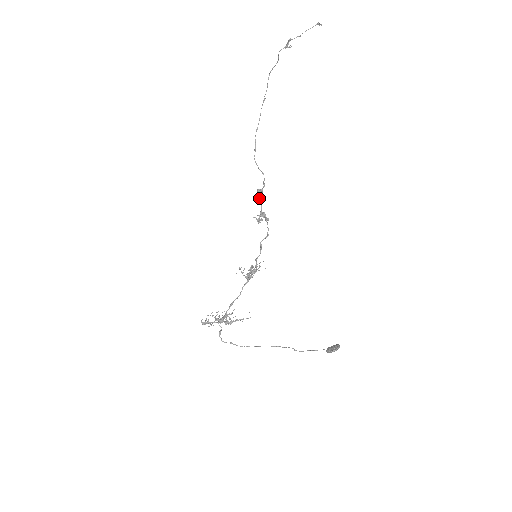
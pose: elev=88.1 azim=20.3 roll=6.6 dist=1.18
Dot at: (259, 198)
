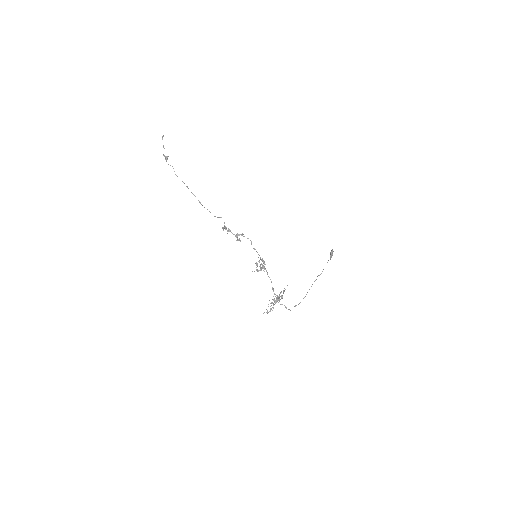
Dot at: (227, 231)
